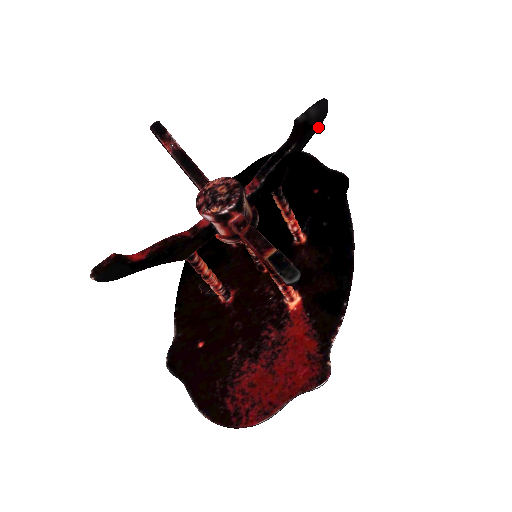
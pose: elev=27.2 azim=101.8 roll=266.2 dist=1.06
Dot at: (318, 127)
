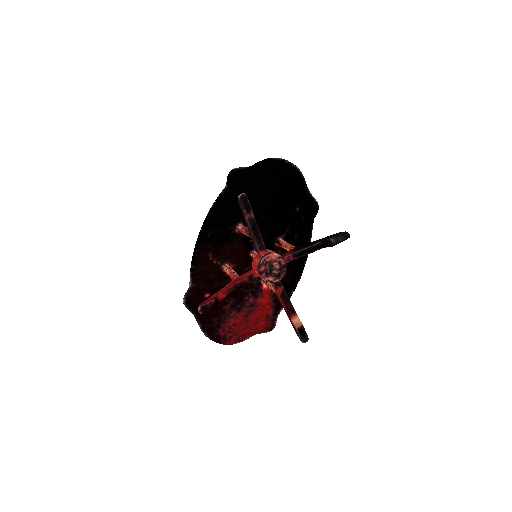
Dot at: occluded
